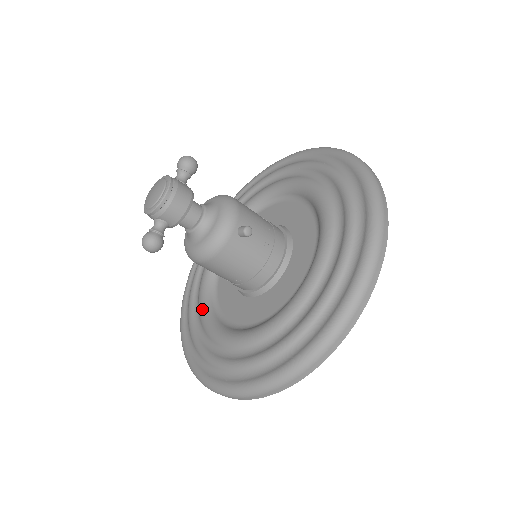
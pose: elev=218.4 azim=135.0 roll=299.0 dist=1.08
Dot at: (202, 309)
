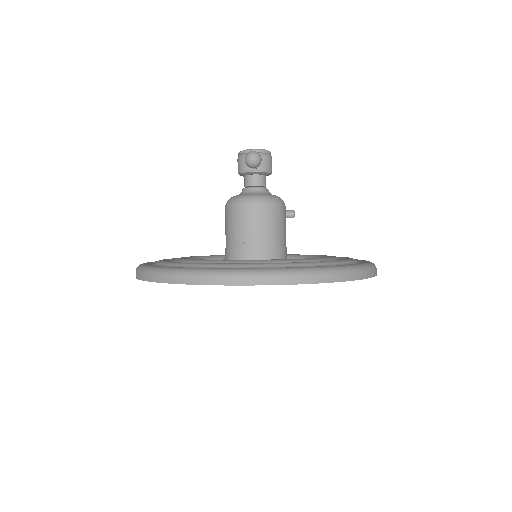
Dot at: (196, 259)
